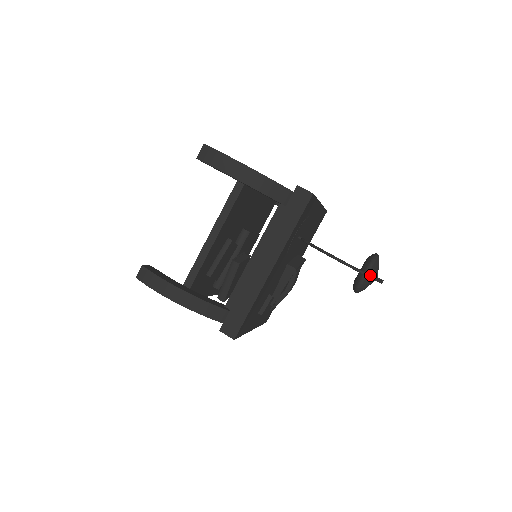
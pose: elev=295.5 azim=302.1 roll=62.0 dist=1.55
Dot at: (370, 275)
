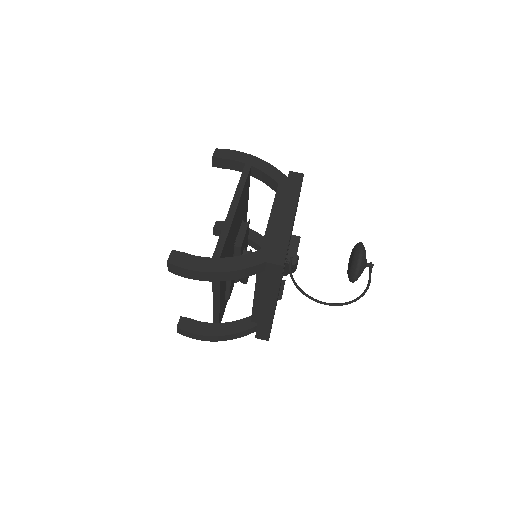
Dot at: (357, 299)
